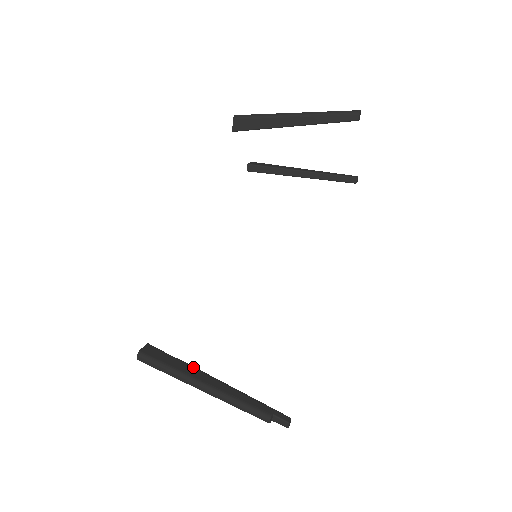
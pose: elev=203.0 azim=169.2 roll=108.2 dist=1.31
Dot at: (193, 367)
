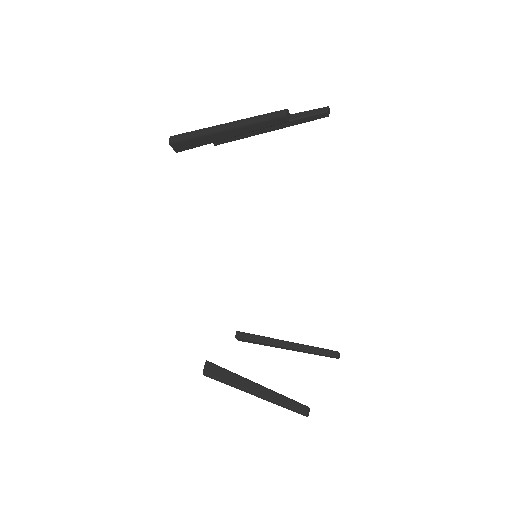
Dot at: (243, 378)
